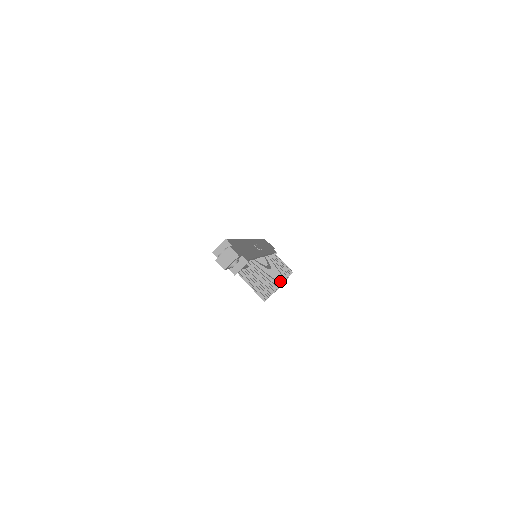
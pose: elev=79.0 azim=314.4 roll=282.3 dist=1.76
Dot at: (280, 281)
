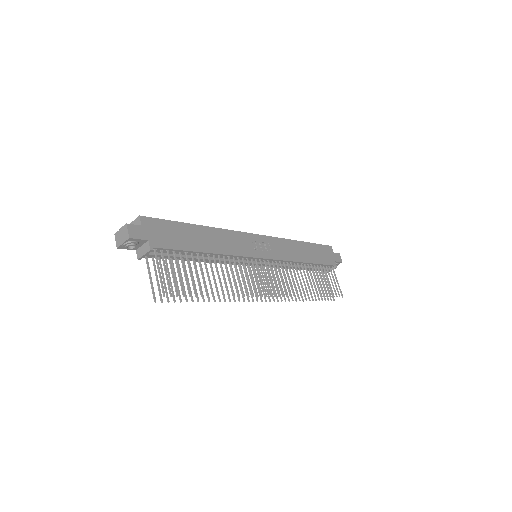
Dot at: (238, 292)
